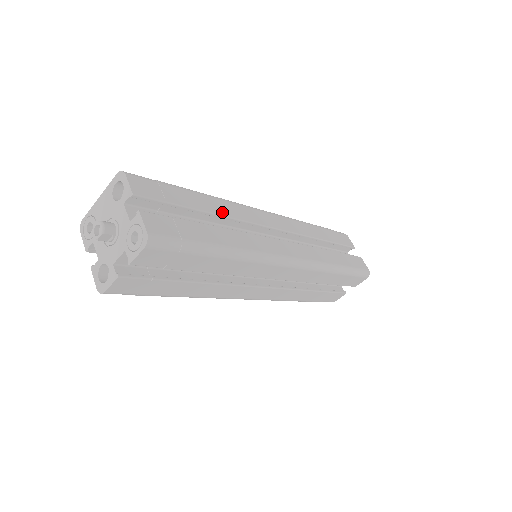
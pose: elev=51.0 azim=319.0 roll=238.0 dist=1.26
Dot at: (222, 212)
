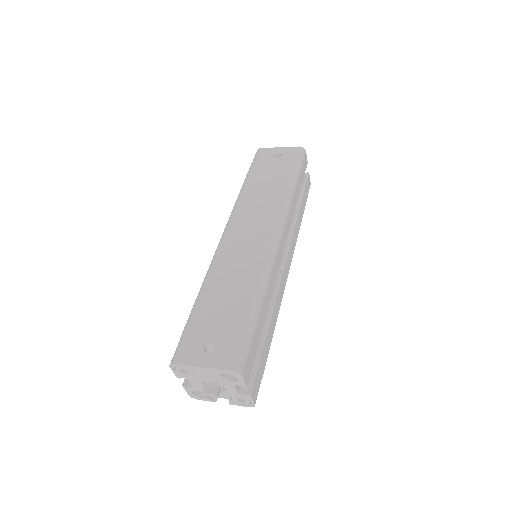
Dot at: (269, 302)
